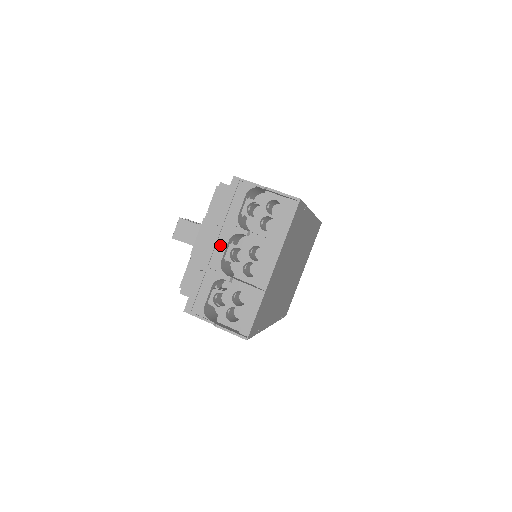
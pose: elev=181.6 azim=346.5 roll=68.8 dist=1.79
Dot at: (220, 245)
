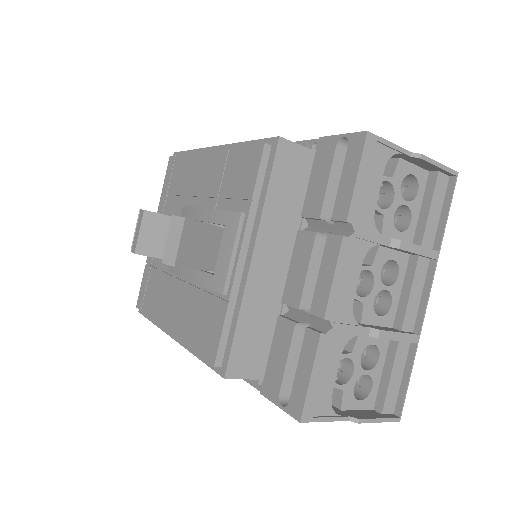
Dot at: (350, 274)
